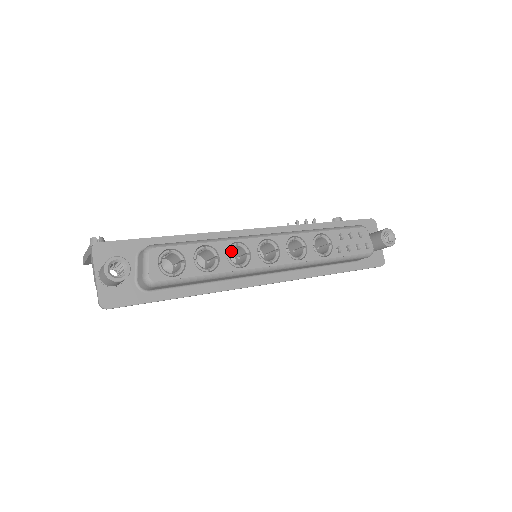
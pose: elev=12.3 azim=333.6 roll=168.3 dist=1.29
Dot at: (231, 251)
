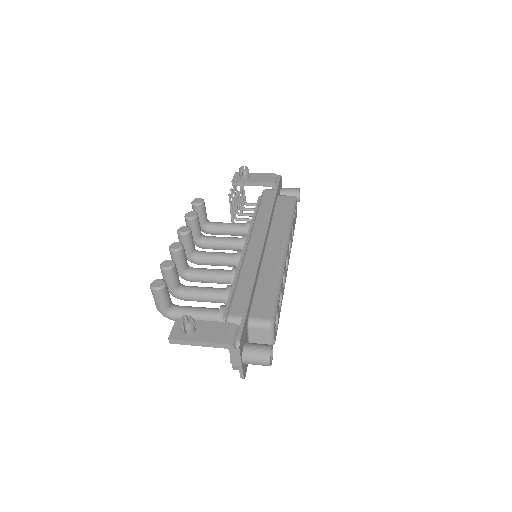
Dot at: occluded
